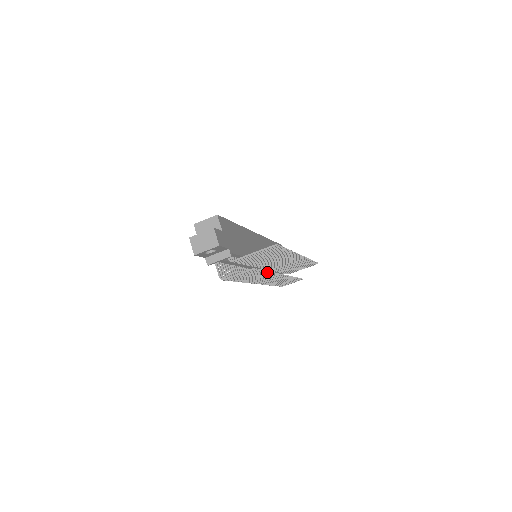
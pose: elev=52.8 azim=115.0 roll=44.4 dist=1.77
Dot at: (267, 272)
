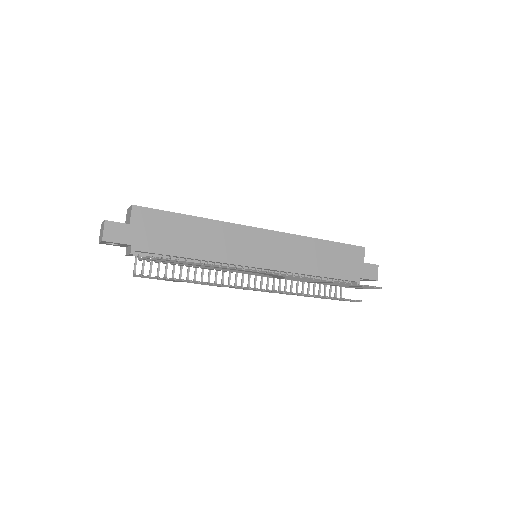
Dot at: (197, 282)
